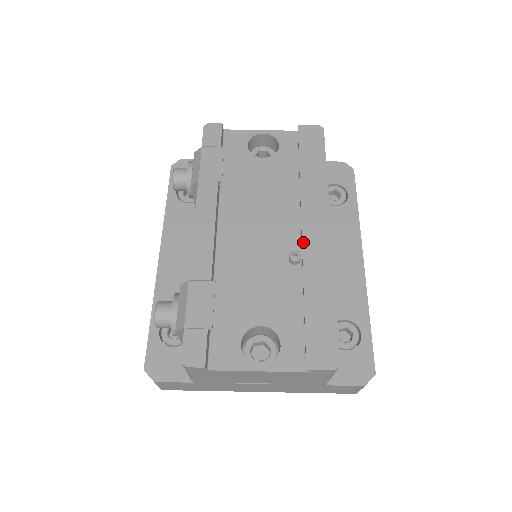
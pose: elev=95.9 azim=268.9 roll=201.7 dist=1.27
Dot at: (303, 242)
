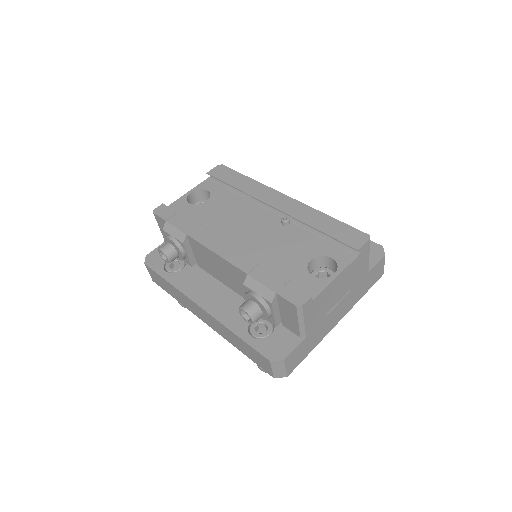
Dot at: (281, 210)
